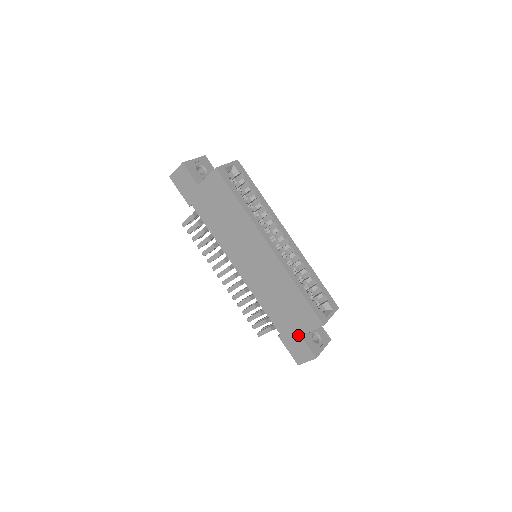
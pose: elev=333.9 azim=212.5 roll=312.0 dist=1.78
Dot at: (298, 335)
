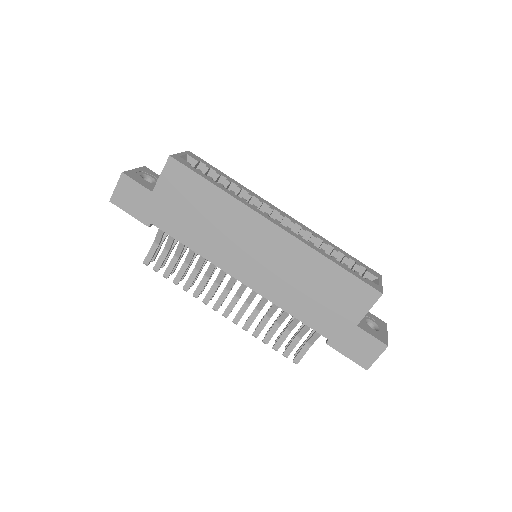
Dot at: (353, 327)
